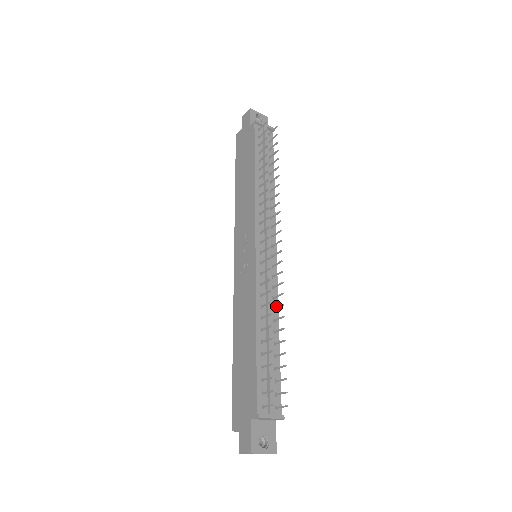
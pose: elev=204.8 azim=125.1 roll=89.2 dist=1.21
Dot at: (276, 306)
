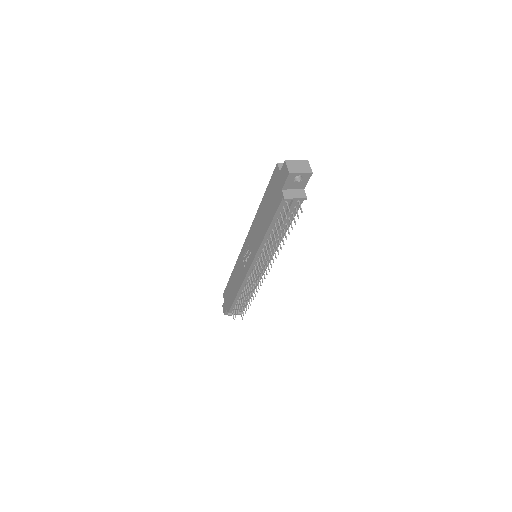
Dot at: (256, 285)
